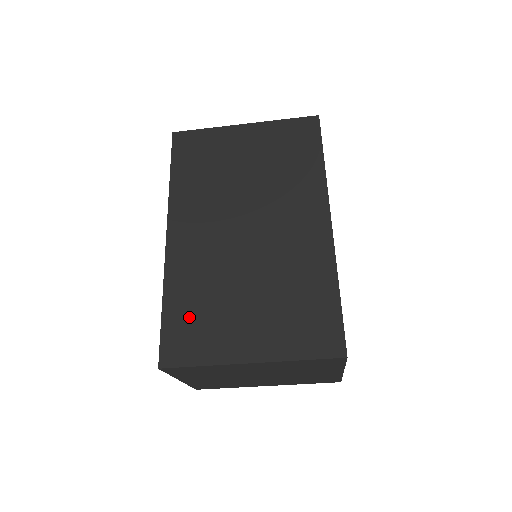
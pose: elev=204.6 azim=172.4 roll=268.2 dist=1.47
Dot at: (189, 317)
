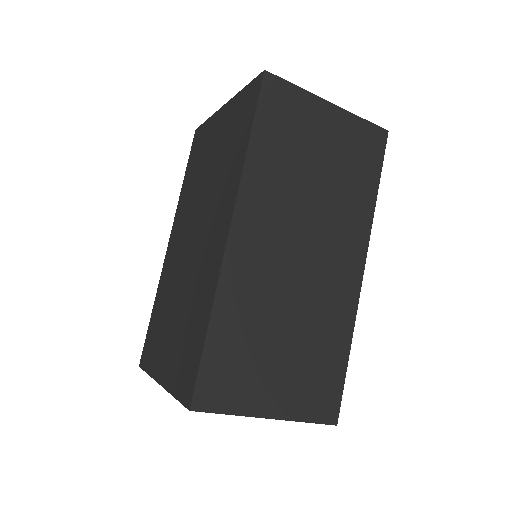
Dot at: (155, 326)
